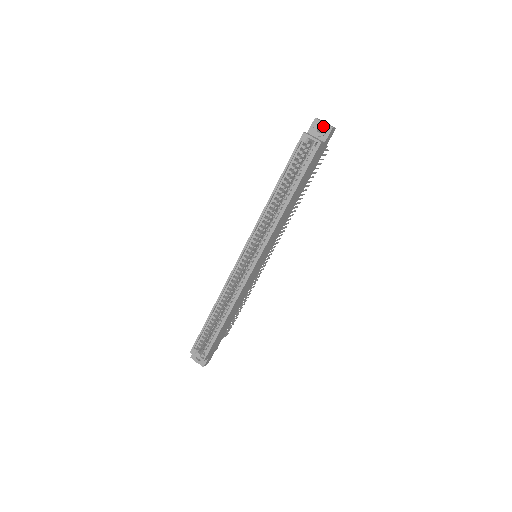
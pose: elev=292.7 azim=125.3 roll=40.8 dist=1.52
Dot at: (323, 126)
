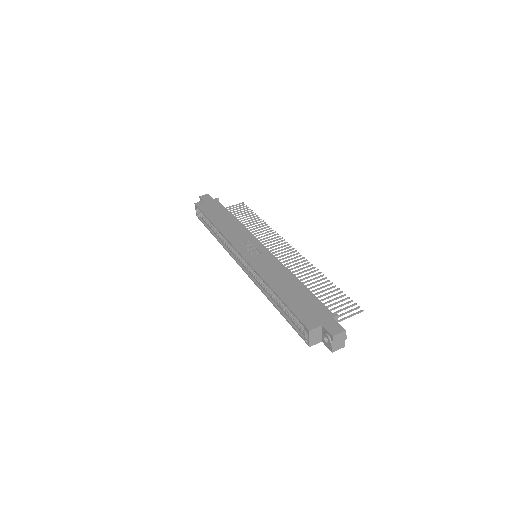
Dot at: (329, 344)
